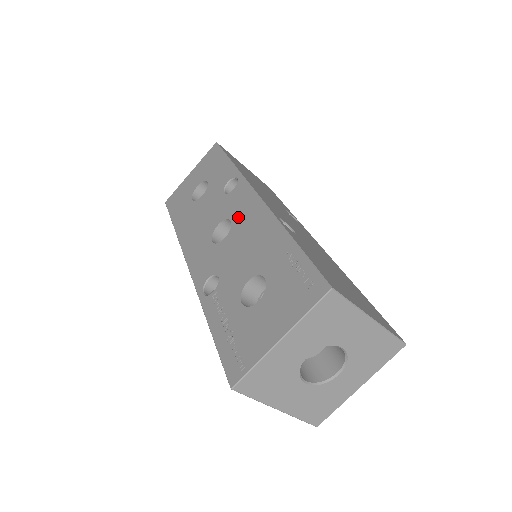
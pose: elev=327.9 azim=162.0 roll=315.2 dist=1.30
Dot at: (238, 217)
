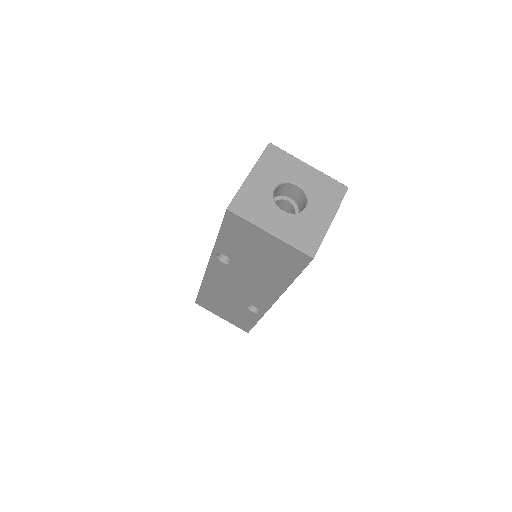
Dot at: occluded
